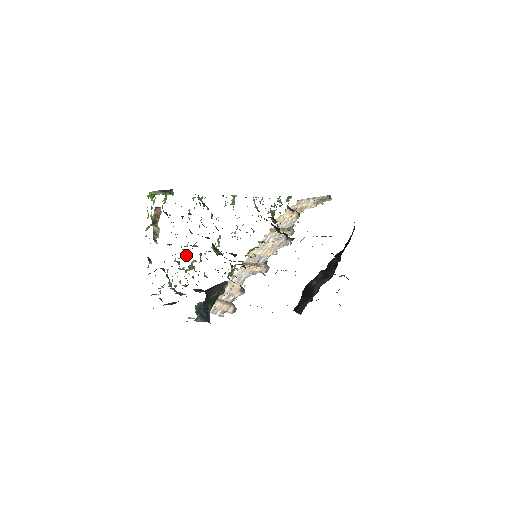
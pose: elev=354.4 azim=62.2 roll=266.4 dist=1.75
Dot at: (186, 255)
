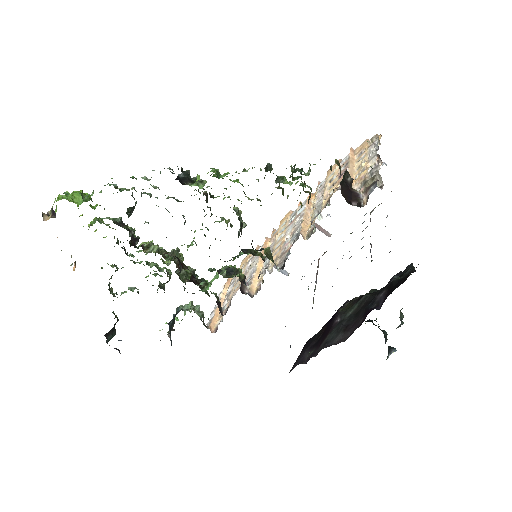
Dot at: occluded
